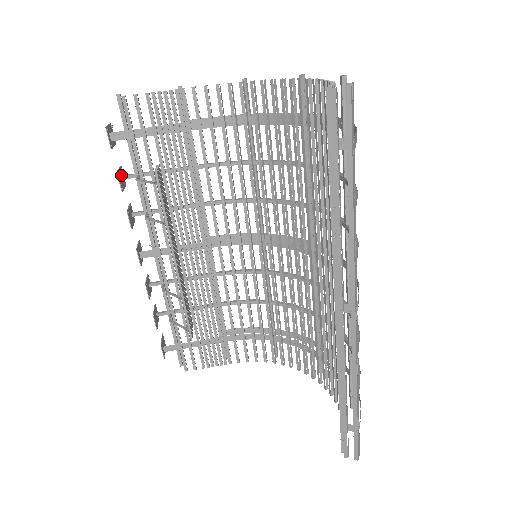
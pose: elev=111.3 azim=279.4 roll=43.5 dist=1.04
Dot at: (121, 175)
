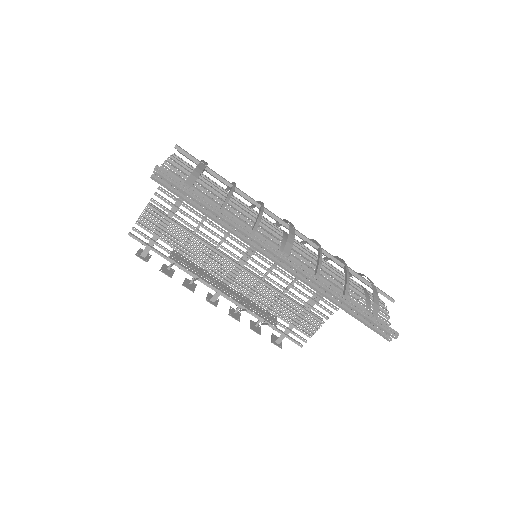
Dot at: (166, 269)
